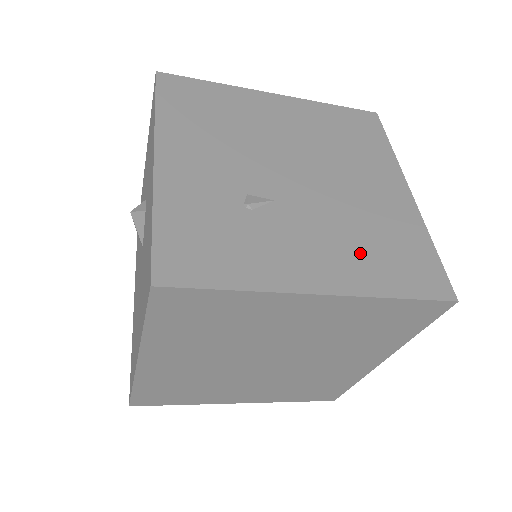
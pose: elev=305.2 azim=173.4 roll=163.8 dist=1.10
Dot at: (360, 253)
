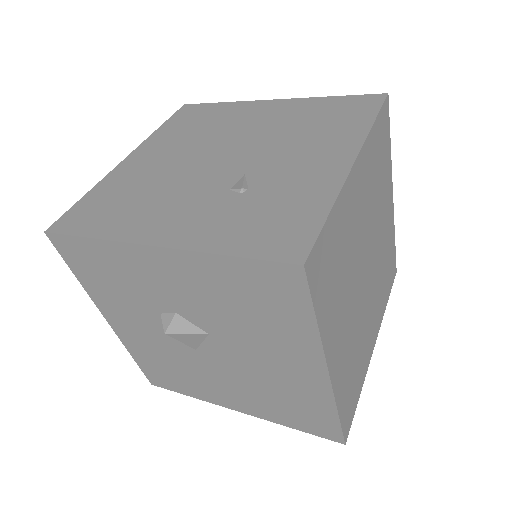
Dot at: (322, 134)
